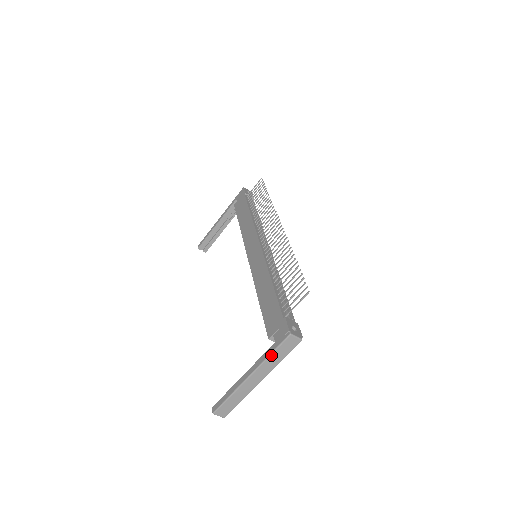
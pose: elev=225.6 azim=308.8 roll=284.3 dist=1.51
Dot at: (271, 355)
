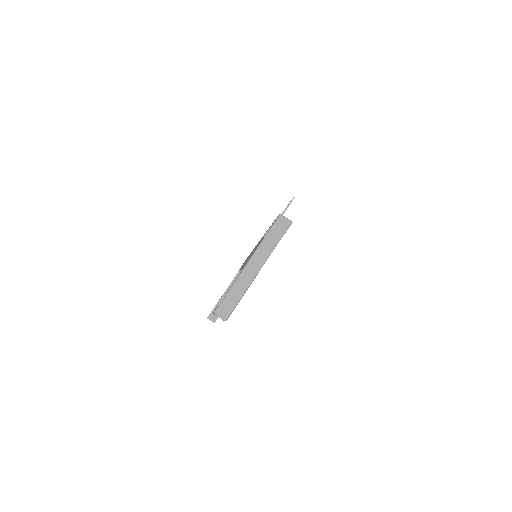
Dot at: (266, 237)
